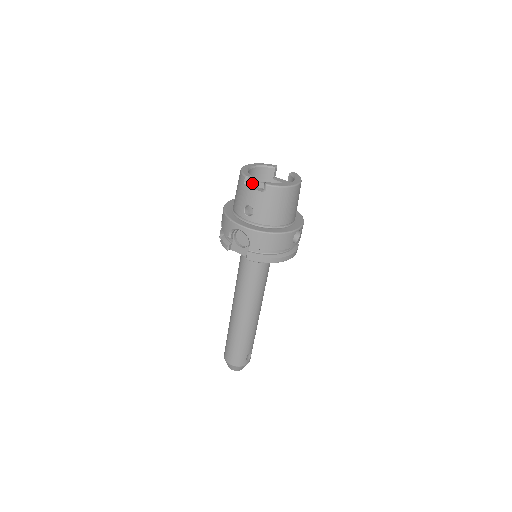
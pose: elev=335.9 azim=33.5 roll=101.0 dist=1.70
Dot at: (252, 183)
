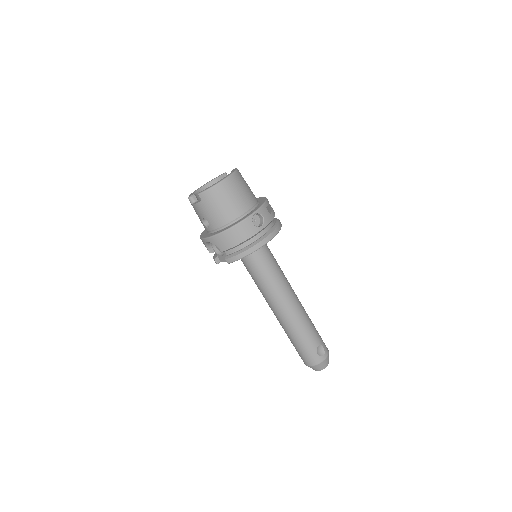
Dot at: occluded
